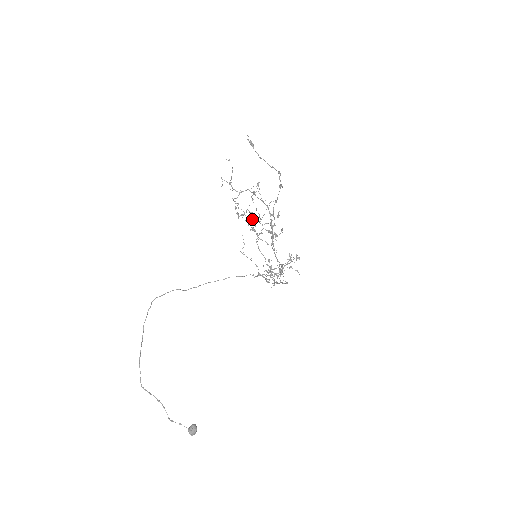
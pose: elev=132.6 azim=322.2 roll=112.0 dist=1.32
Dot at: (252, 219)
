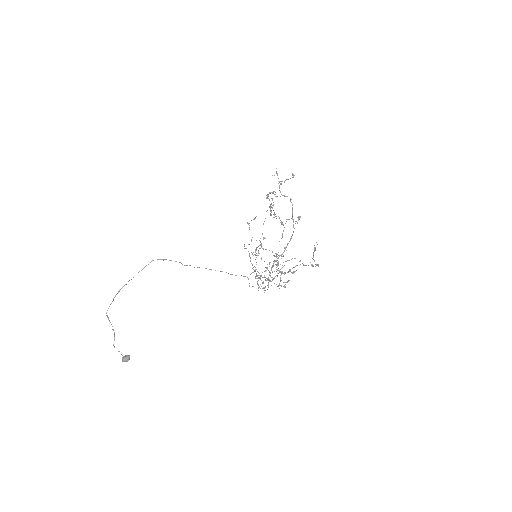
Dot at: occluded
